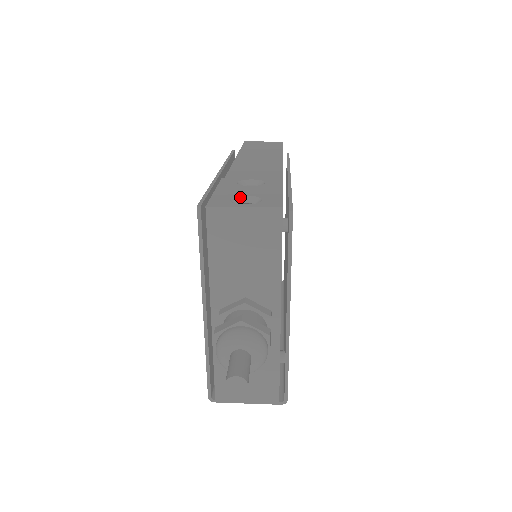
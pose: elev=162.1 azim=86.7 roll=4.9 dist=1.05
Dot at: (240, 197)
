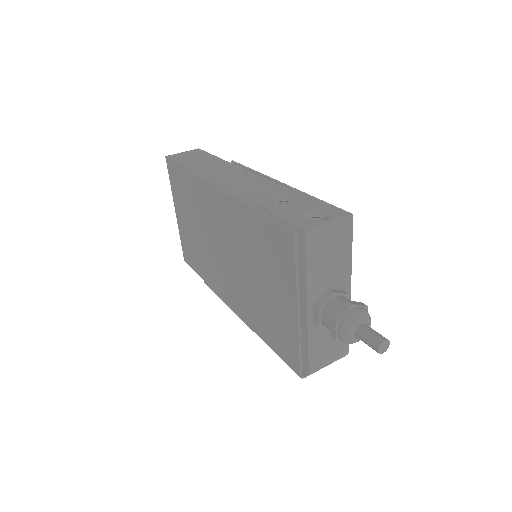
Dot at: (305, 215)
